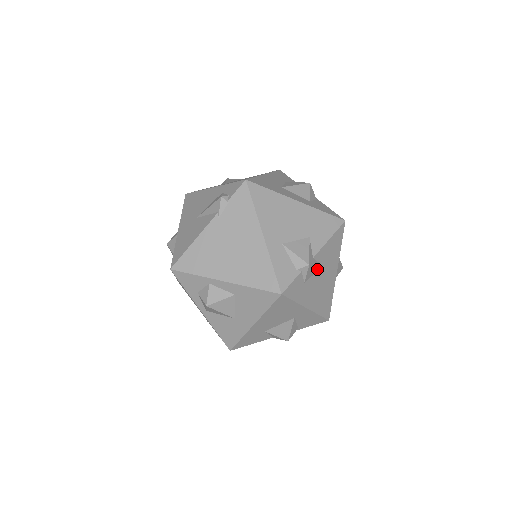
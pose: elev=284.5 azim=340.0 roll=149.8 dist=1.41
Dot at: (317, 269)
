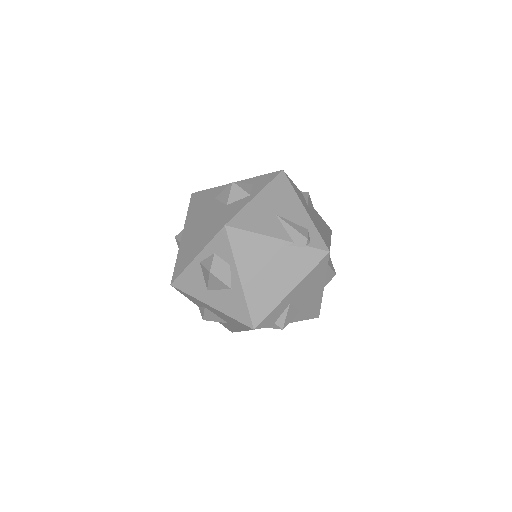
Dot at: occluded
